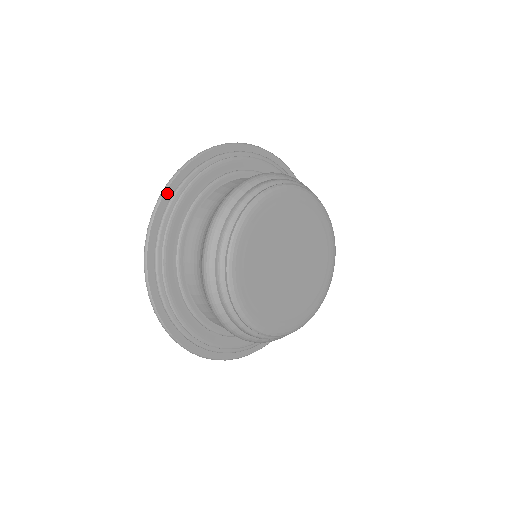
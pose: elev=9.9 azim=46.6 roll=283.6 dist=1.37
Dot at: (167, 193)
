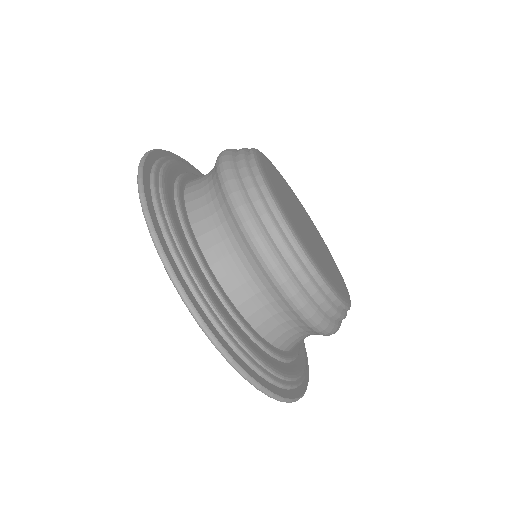
Dot at: (166, 152)
